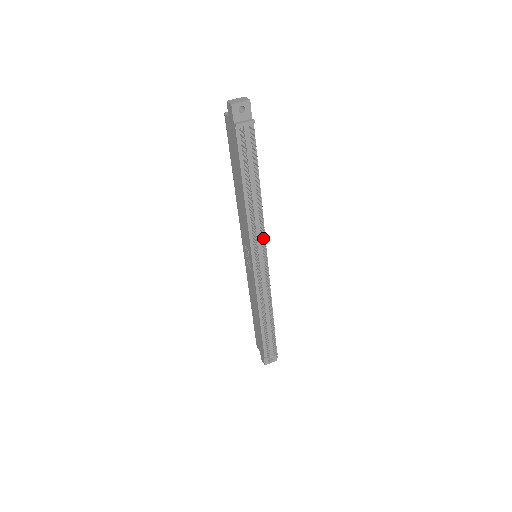
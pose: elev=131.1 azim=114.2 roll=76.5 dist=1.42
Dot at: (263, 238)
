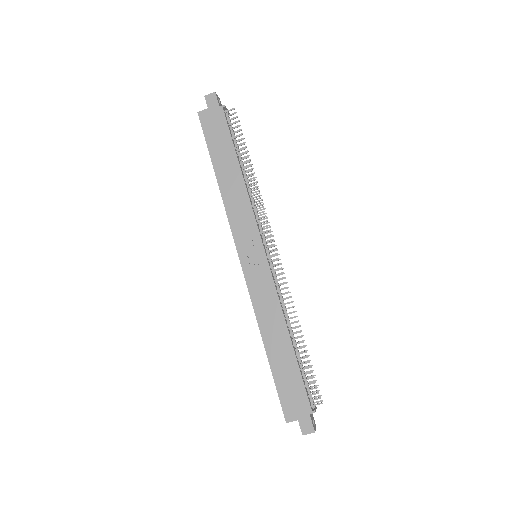
Dot at: occluded
